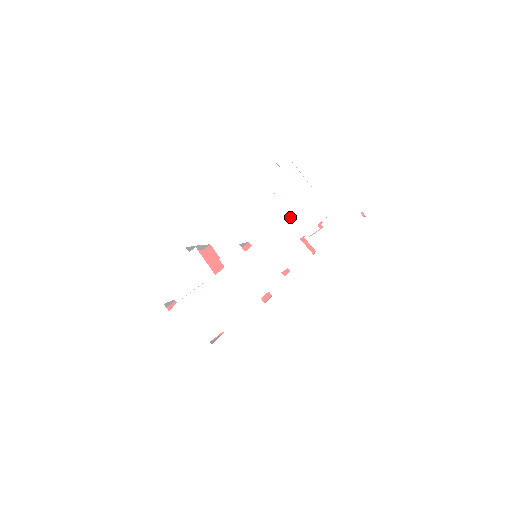
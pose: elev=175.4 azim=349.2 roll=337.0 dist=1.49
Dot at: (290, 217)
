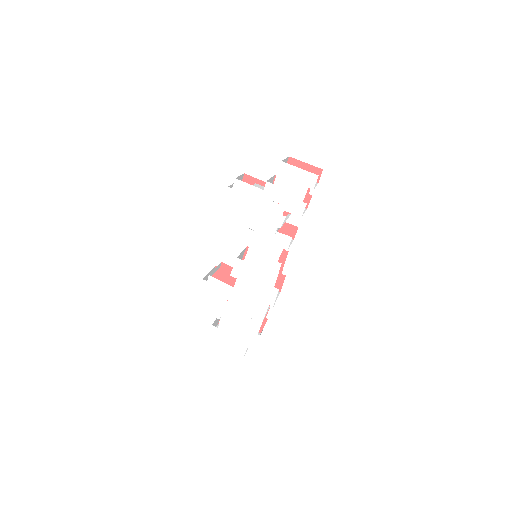
Dot at: (260, 219)
